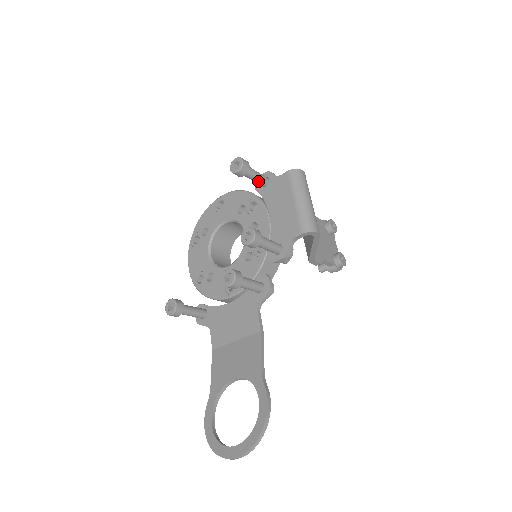
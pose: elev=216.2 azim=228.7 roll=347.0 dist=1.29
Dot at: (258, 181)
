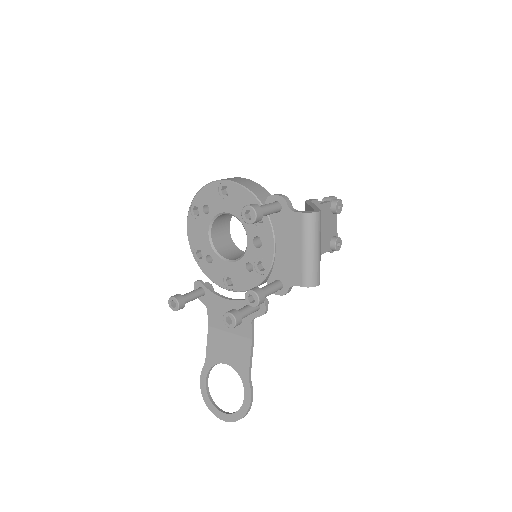
Dot at: (269, 214)
